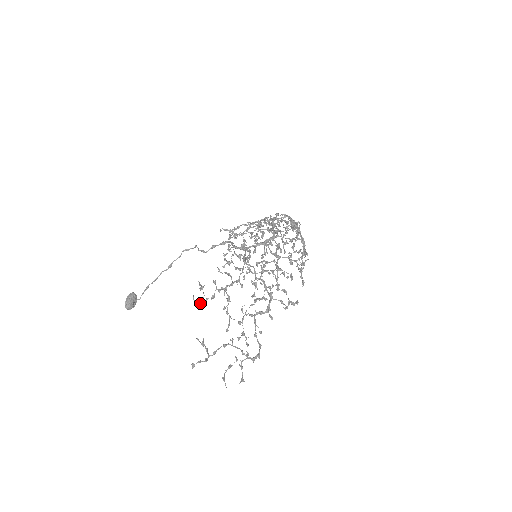
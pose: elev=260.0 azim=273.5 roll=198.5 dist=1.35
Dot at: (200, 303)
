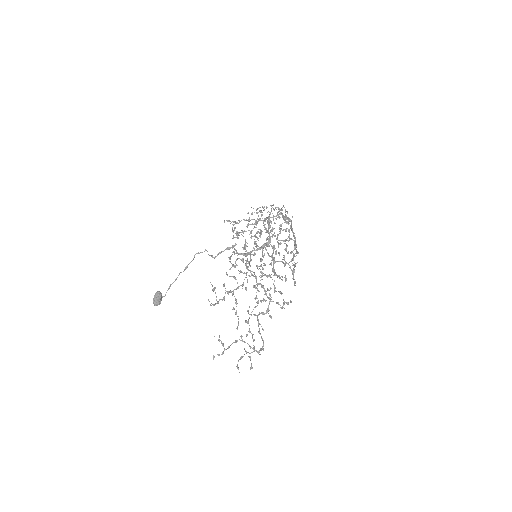
Dot at: (214, 304)
